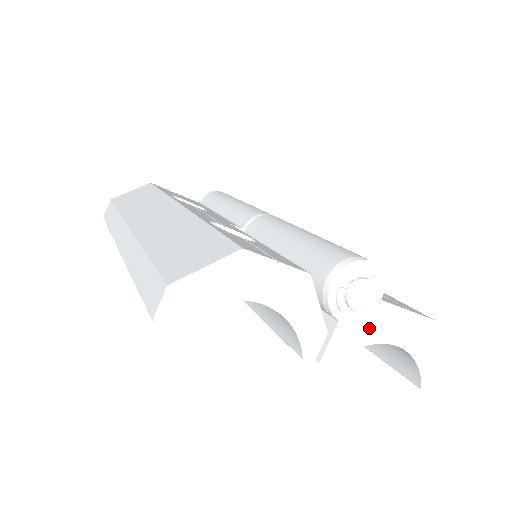
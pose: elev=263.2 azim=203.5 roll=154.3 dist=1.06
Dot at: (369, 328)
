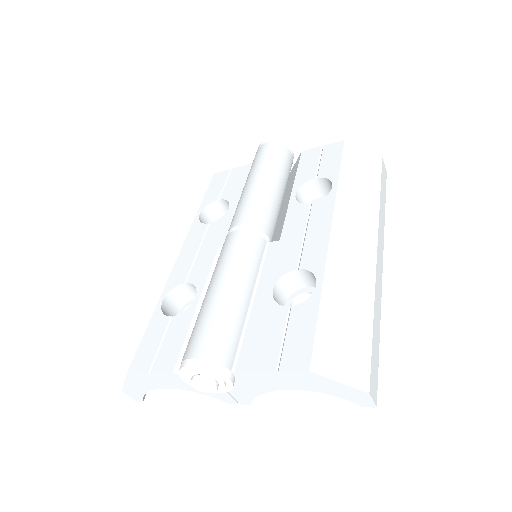
Dot at: (252, 385)
